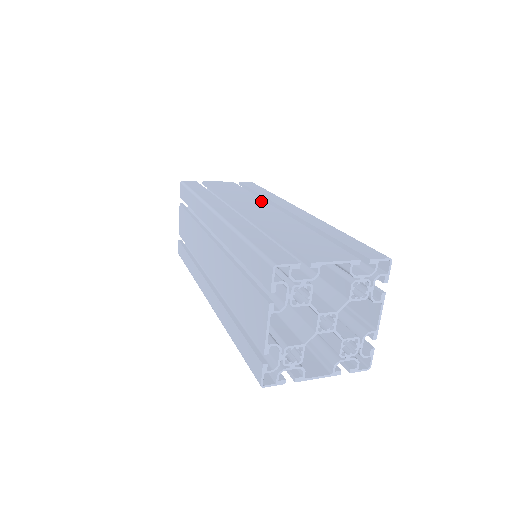
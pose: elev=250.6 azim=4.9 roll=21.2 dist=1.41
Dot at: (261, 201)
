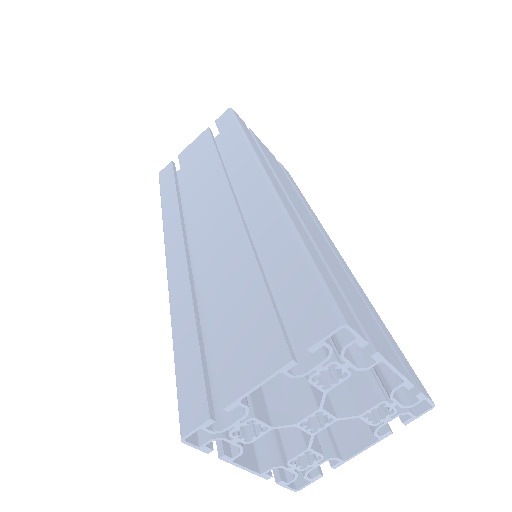
Dot at: occluded
